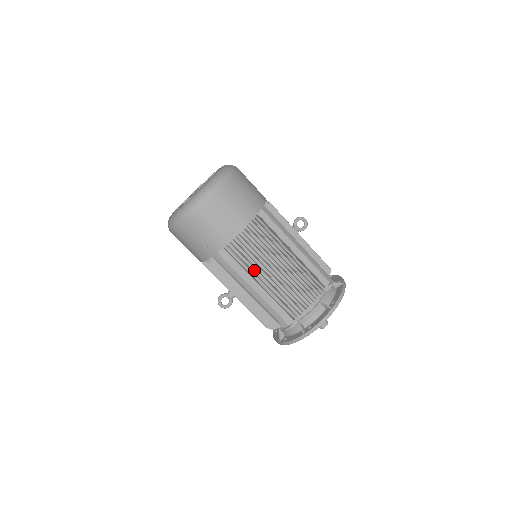
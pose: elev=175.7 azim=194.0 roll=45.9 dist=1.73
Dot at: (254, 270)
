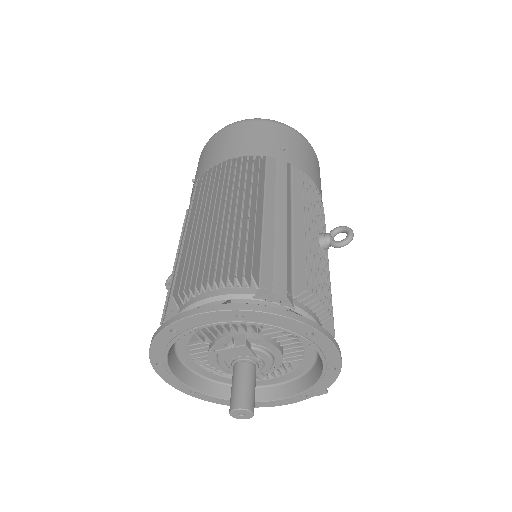
Dot at: occluded
